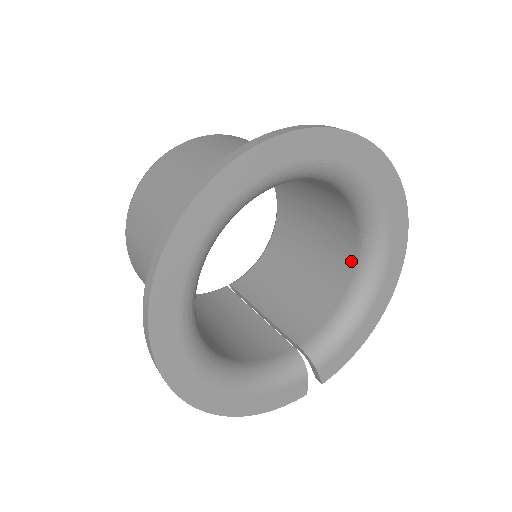
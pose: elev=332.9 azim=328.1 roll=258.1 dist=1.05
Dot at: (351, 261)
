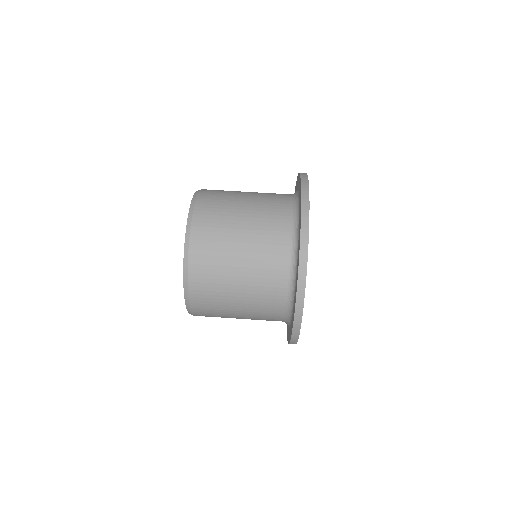
Dot at: occluded
